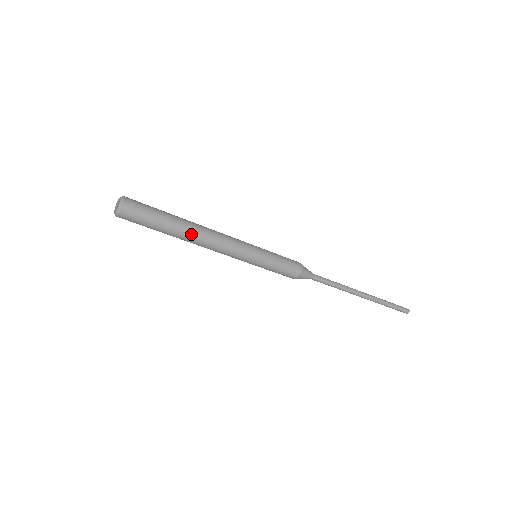
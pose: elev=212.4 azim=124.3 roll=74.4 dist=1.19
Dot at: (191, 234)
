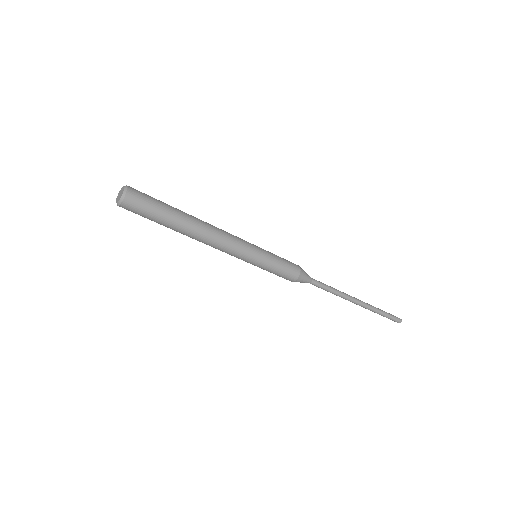
Dot at: (195, 226)
